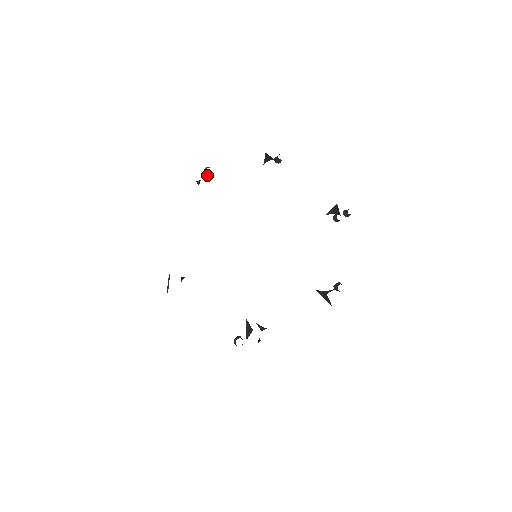
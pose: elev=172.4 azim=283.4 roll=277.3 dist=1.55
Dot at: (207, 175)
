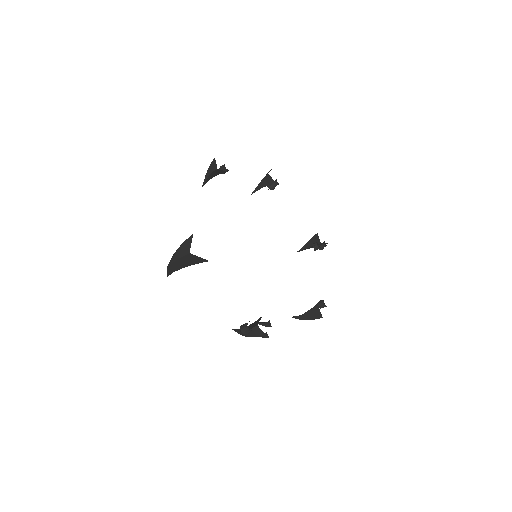
Dot at: occluded
